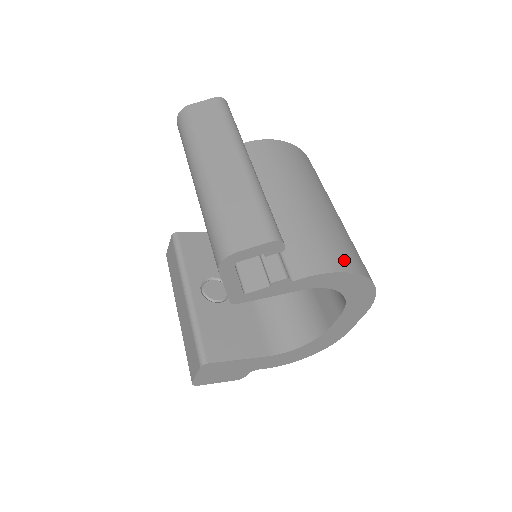
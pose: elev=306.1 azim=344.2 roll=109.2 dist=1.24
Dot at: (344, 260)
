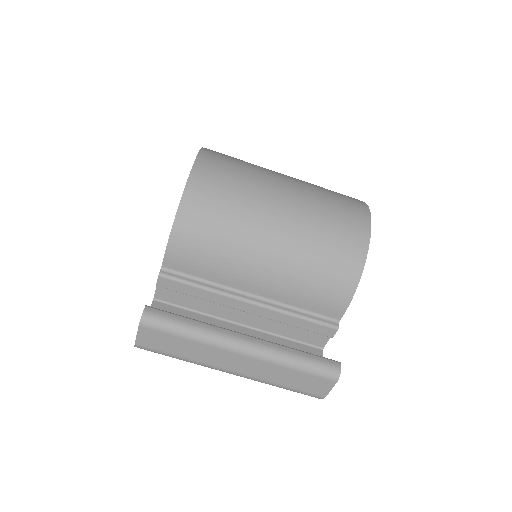
Dot at: (348, 269)
